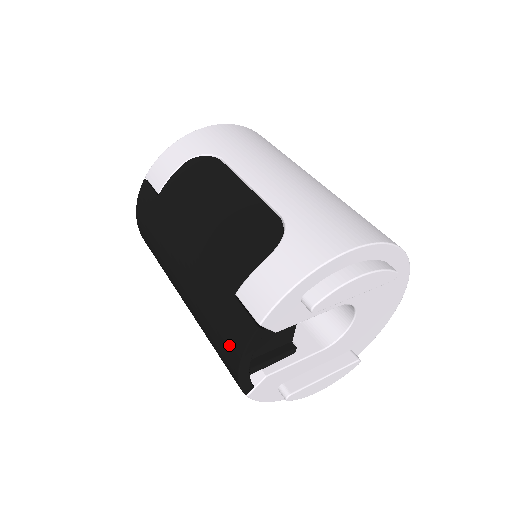
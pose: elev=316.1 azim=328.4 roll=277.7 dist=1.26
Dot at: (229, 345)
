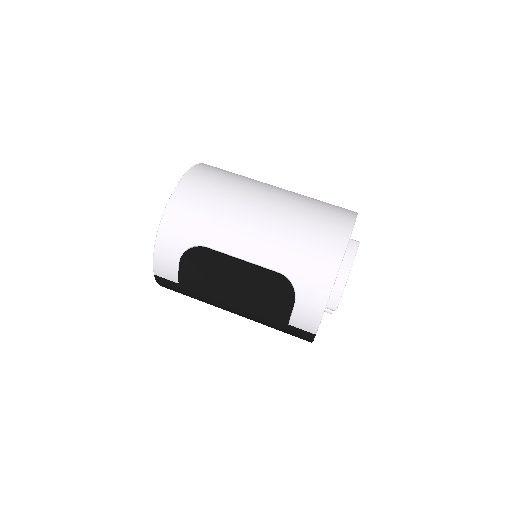
Dot at: occluded
